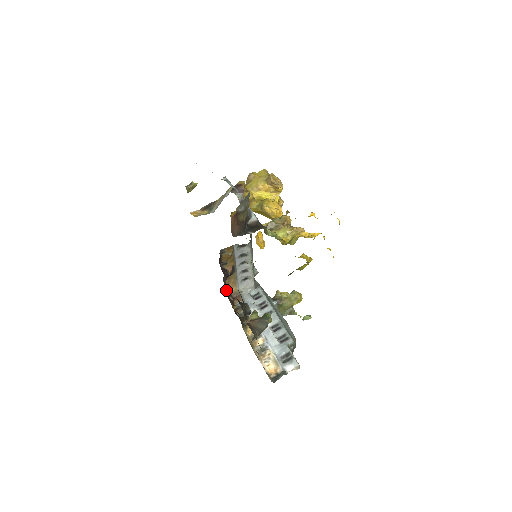
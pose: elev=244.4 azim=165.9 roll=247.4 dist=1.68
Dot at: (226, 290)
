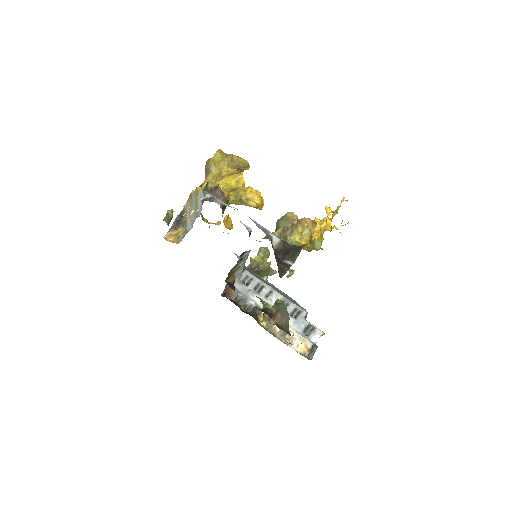
Dot at: occluded
